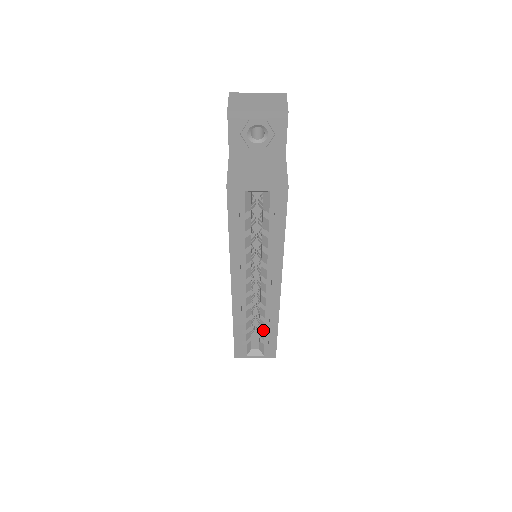
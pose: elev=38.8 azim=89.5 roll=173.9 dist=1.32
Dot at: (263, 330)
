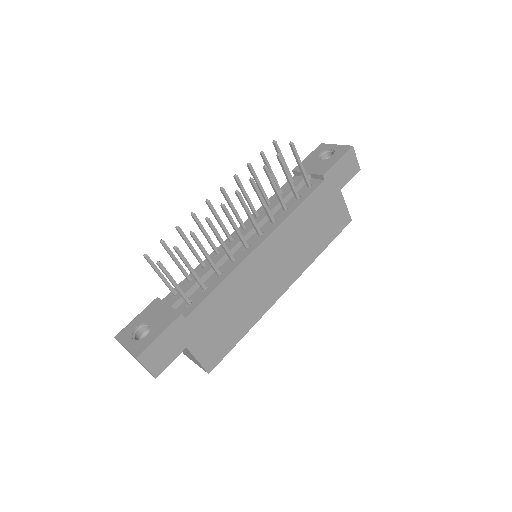
Dot at: occluded
